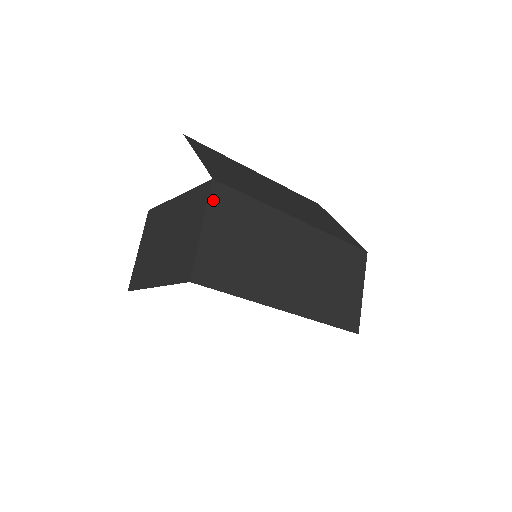
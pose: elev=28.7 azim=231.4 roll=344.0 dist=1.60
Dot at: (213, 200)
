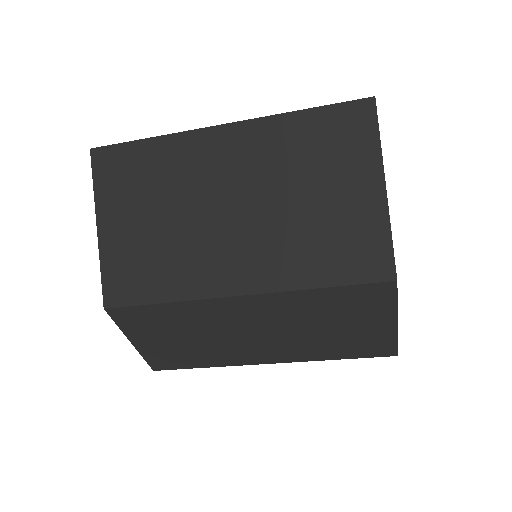
Dot at: (121, 322)
